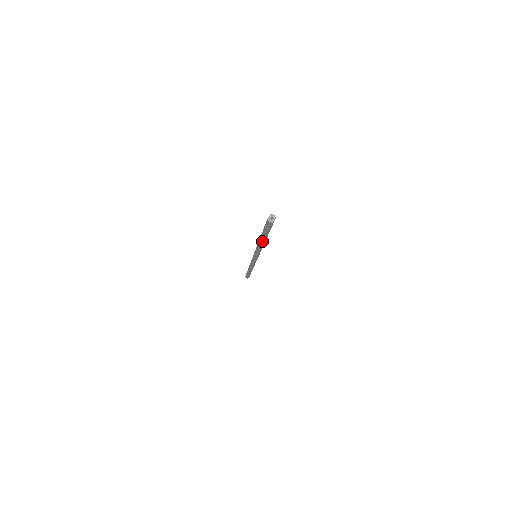
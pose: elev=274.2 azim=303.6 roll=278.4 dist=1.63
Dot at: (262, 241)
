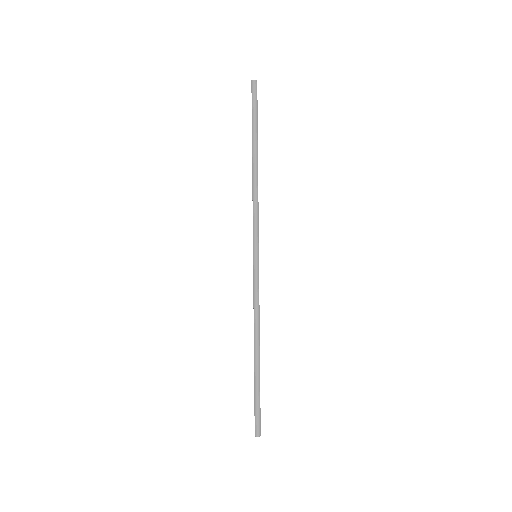
Dot at: (256, 156)
